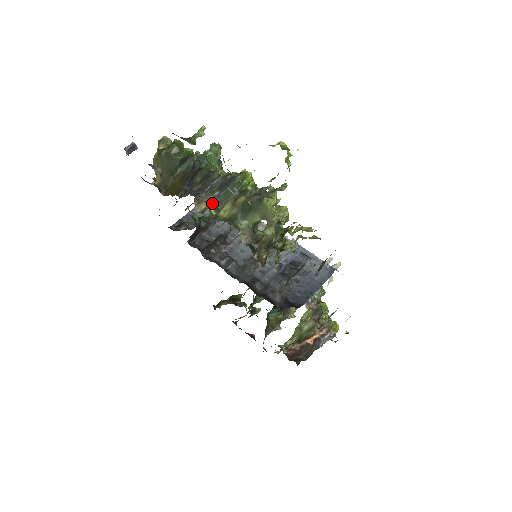
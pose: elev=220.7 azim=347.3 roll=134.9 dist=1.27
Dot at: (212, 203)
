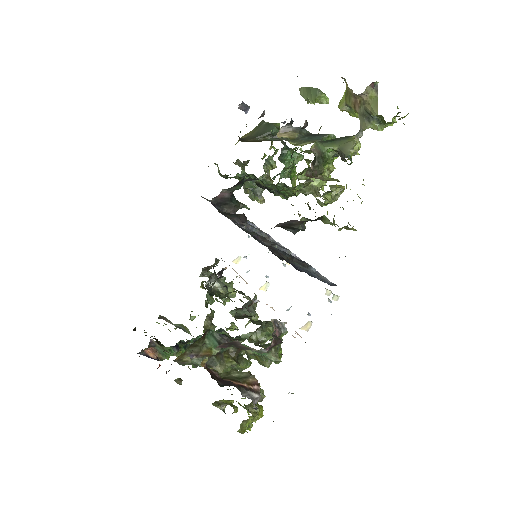
Dot at: (305, 120)
